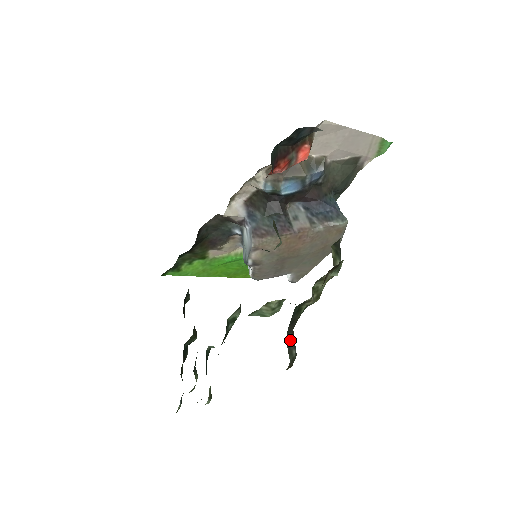
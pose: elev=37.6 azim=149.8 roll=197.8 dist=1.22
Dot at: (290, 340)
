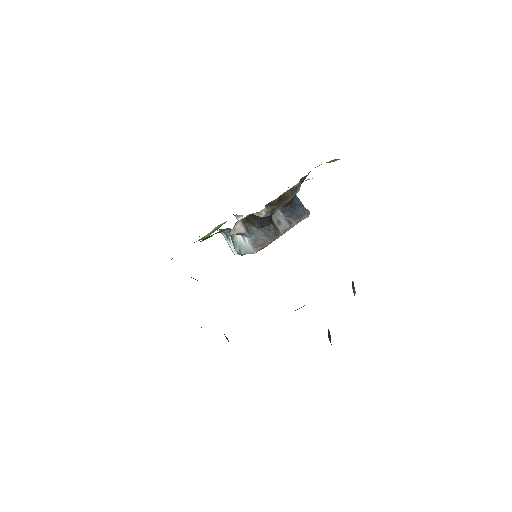
Dot at: (329, 334)
